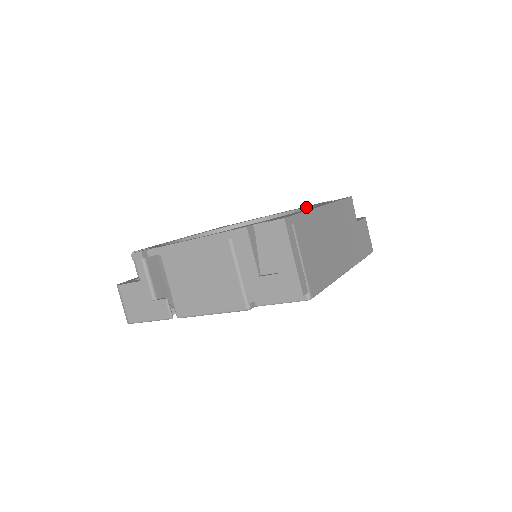
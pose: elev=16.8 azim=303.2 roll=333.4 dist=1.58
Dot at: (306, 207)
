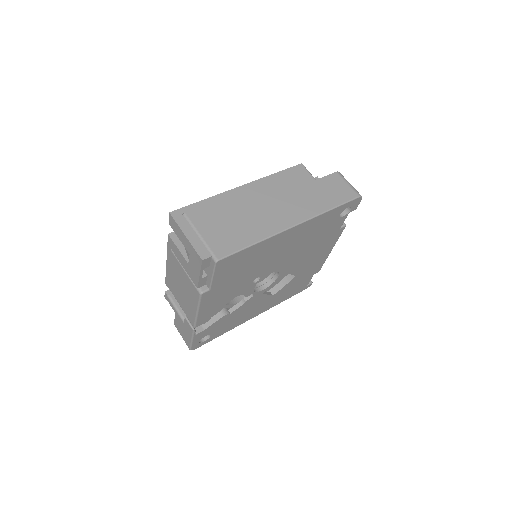
Dot at: occluded
